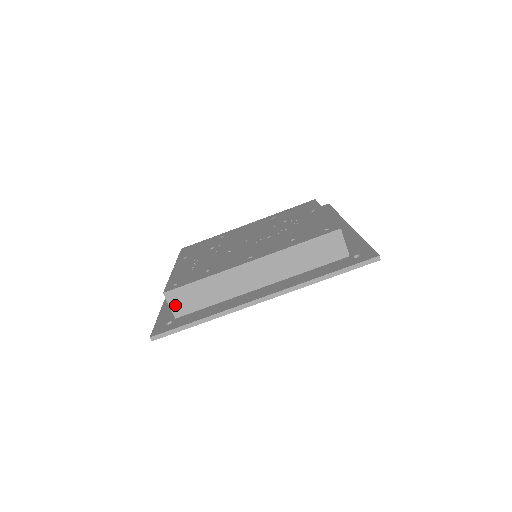
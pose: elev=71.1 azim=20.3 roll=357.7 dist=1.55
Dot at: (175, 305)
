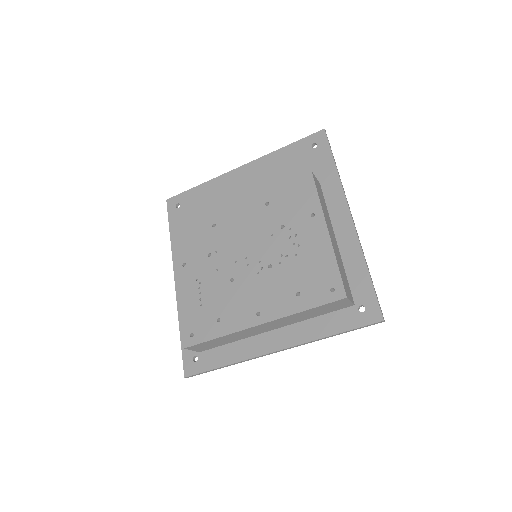
Dot at: (197, 349)
